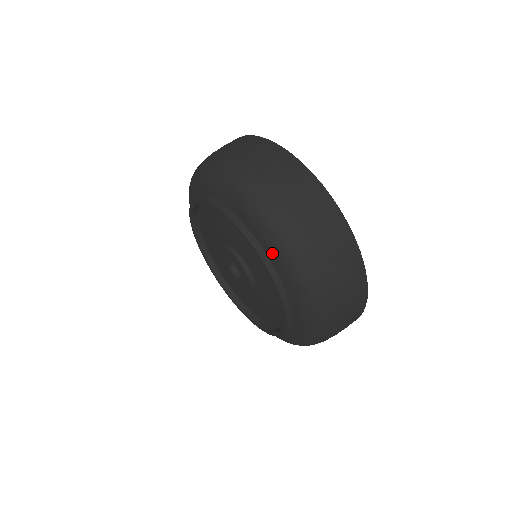
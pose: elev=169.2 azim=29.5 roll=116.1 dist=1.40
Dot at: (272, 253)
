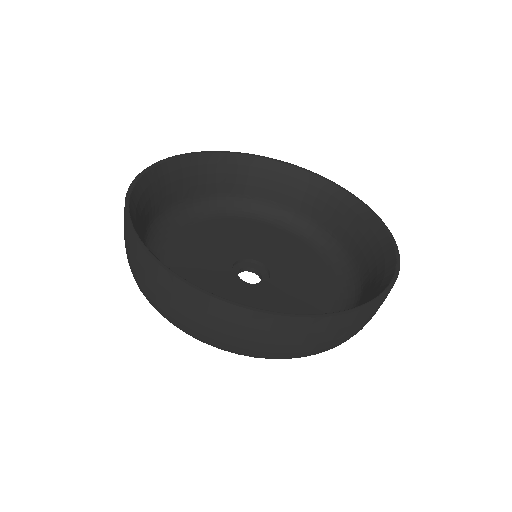
Dot at: occluded
